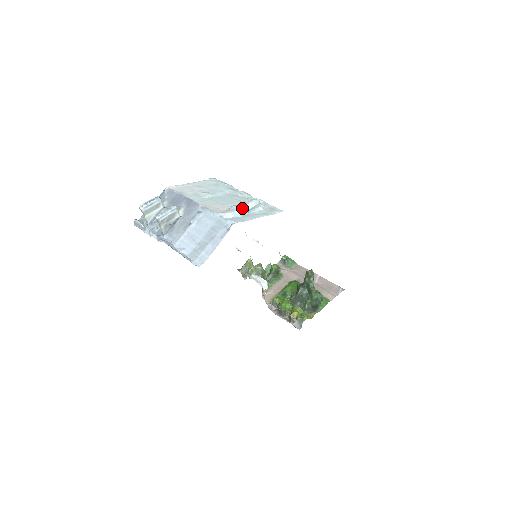
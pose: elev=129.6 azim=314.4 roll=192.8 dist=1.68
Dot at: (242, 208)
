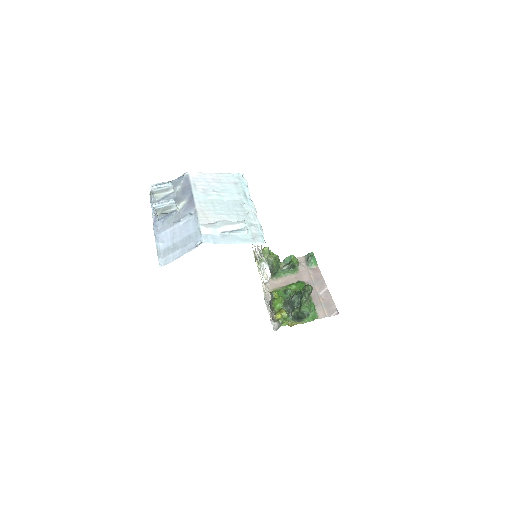
Dot at: (224, 228)
